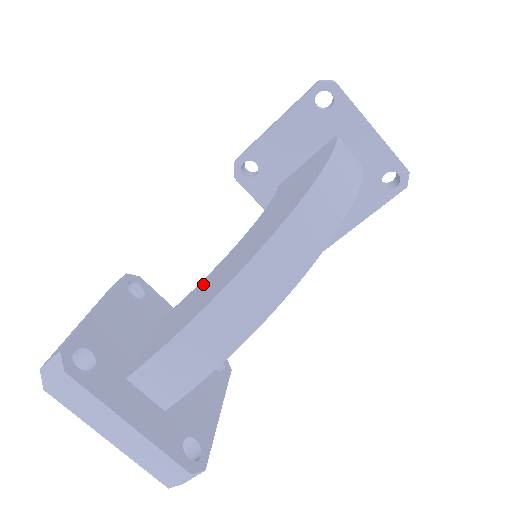
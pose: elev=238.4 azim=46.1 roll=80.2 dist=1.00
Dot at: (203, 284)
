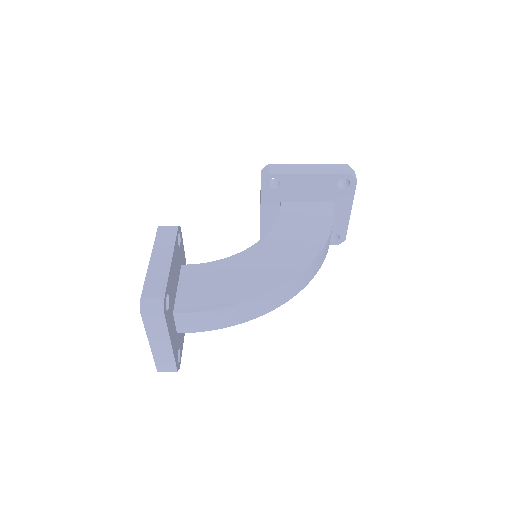
Dot at: (227, 266)
